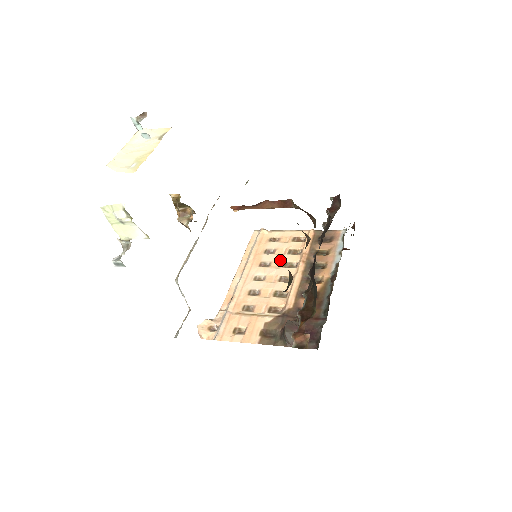
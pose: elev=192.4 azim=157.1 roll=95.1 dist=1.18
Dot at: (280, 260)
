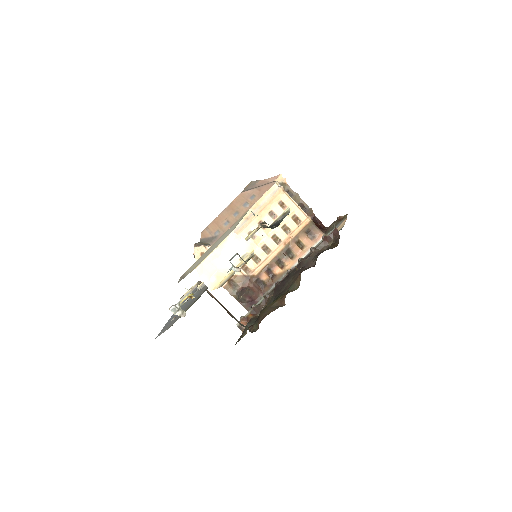
Dot at: (273, 229)
